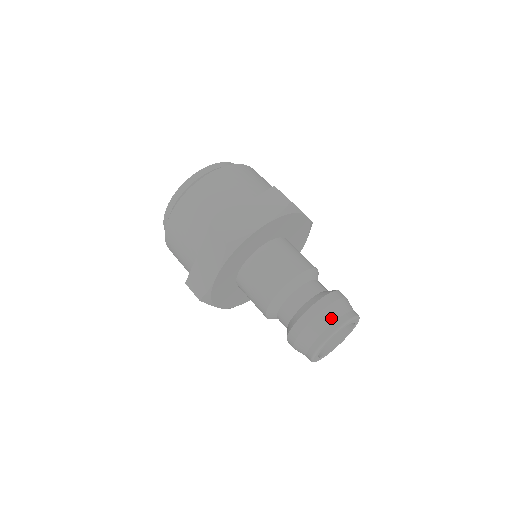
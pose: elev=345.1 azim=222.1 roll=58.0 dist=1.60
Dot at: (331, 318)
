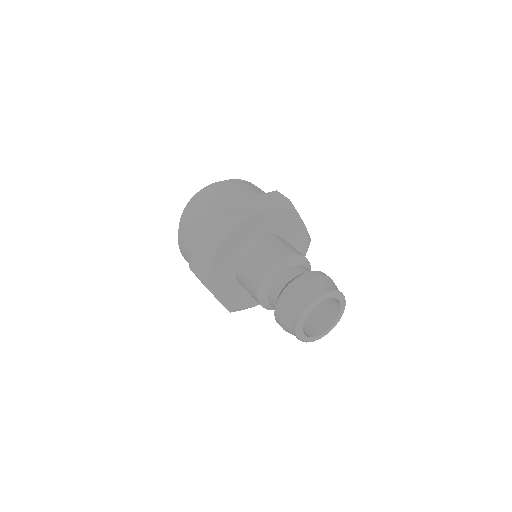
Dot at: (316, 286)
